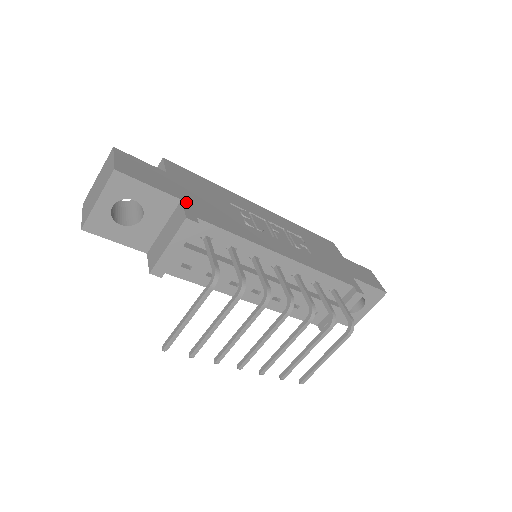
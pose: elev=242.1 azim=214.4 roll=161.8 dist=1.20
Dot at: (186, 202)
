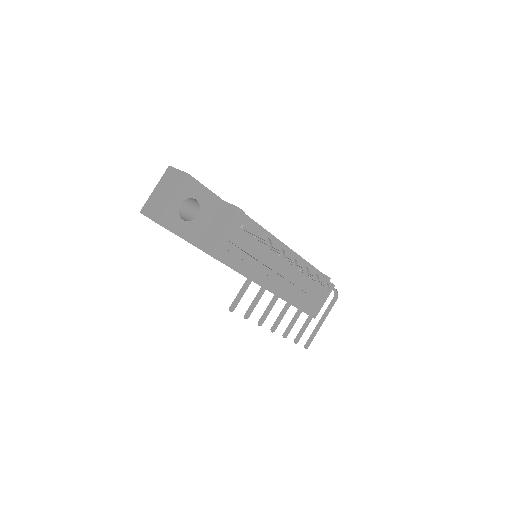
Dot at: occluded
